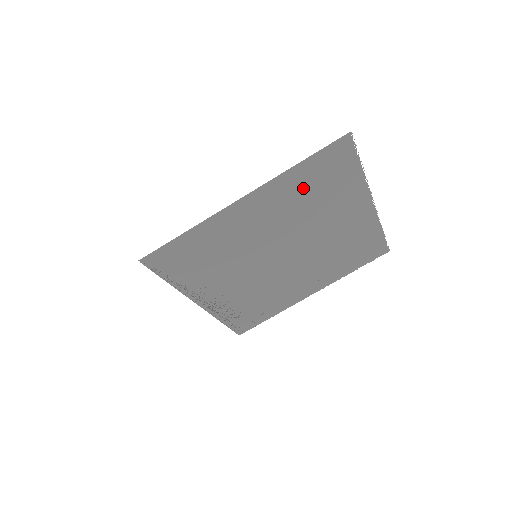
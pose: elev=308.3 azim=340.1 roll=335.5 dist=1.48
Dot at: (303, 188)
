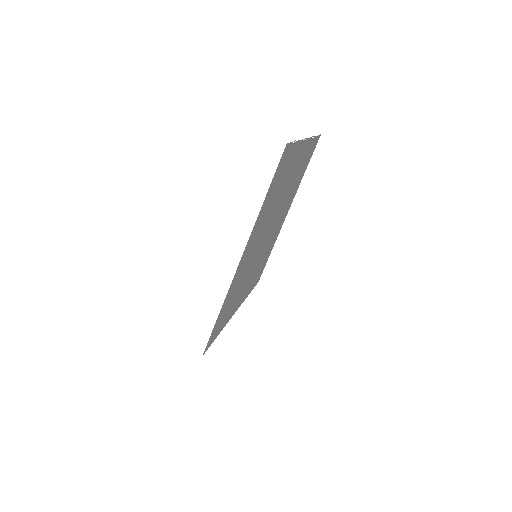
Dot at: (269, 201)
